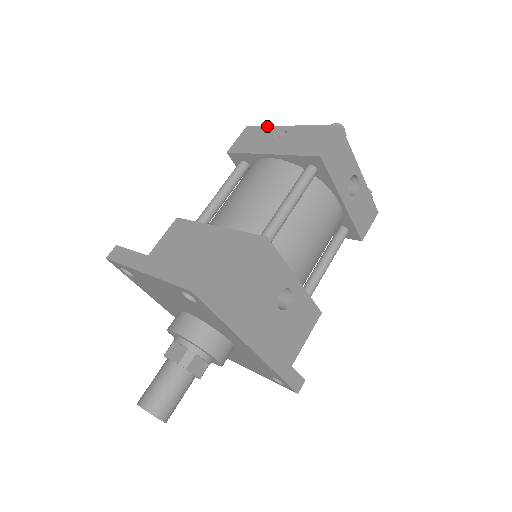
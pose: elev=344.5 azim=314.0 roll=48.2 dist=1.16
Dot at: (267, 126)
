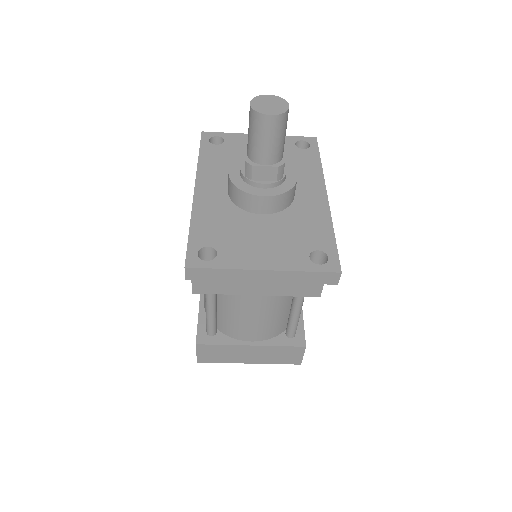
Dot at: occluded
